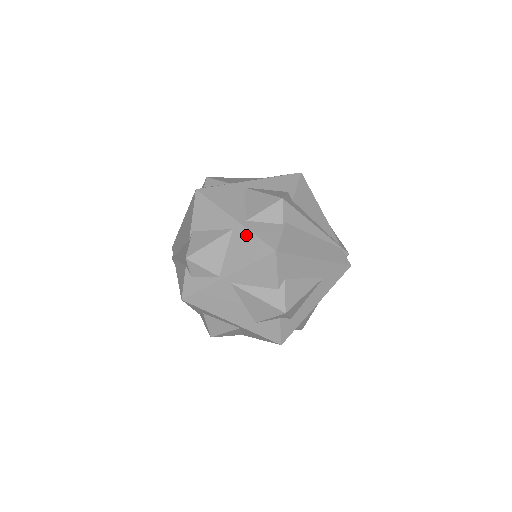
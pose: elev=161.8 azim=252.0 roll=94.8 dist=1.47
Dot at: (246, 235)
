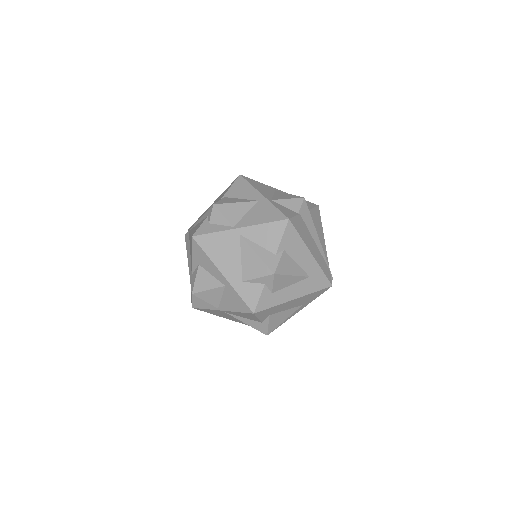
Dot at: (268, 206)
